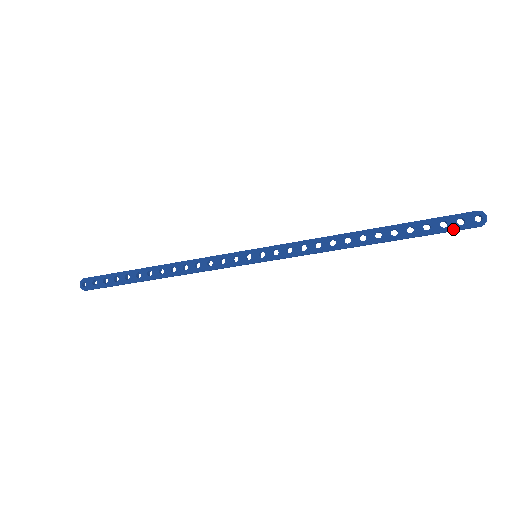
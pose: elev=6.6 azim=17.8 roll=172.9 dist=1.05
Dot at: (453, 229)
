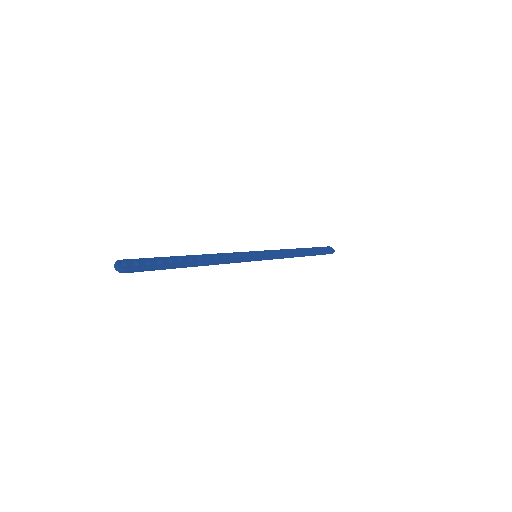
Dot at: (328, 252)
